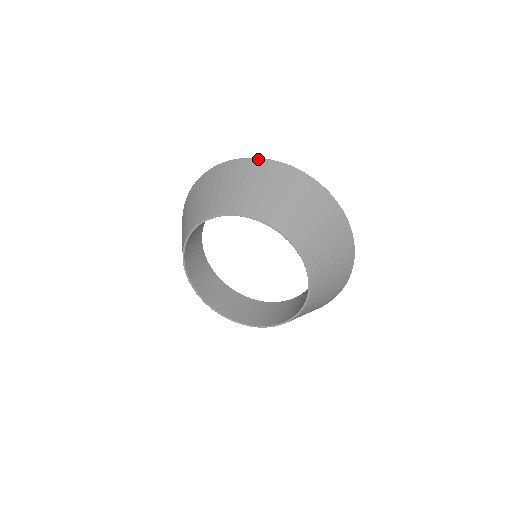
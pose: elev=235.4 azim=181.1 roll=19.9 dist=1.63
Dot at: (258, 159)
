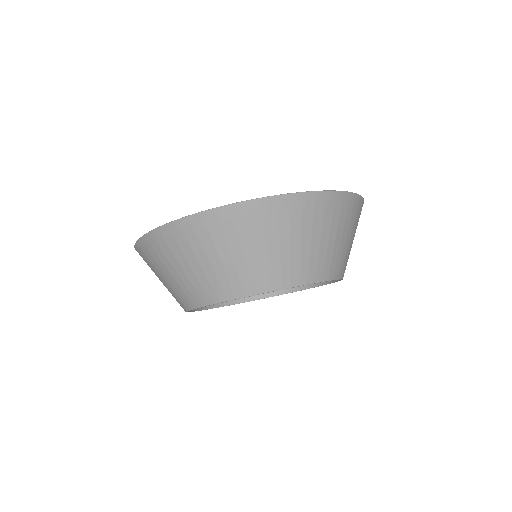
Dot at: (226, 209)
